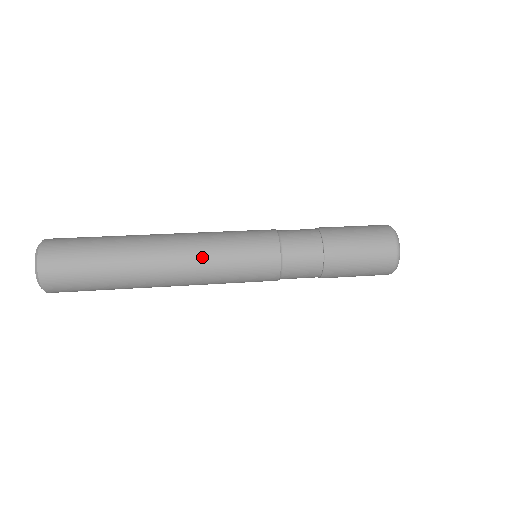
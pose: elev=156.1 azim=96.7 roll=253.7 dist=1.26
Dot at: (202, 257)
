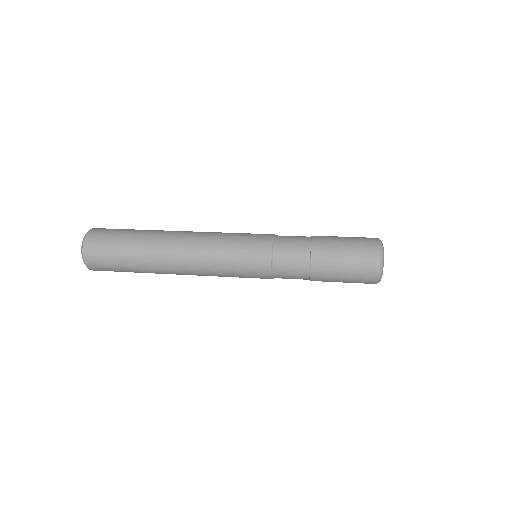
Dot at: (209, 236)
